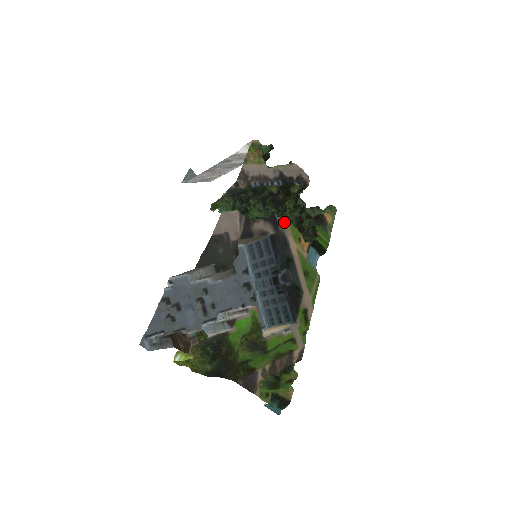
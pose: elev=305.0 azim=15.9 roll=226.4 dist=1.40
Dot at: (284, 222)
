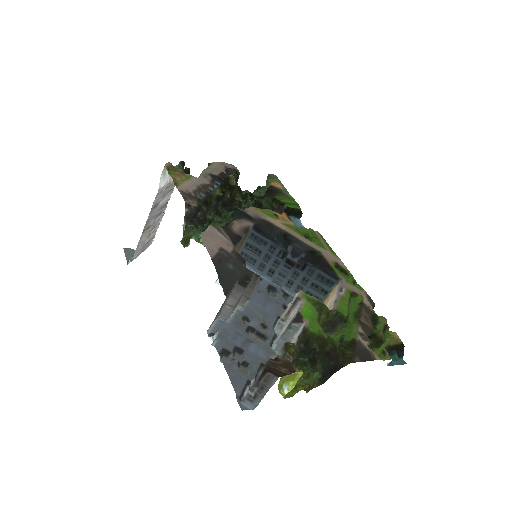
Dot at: (251, 210)
